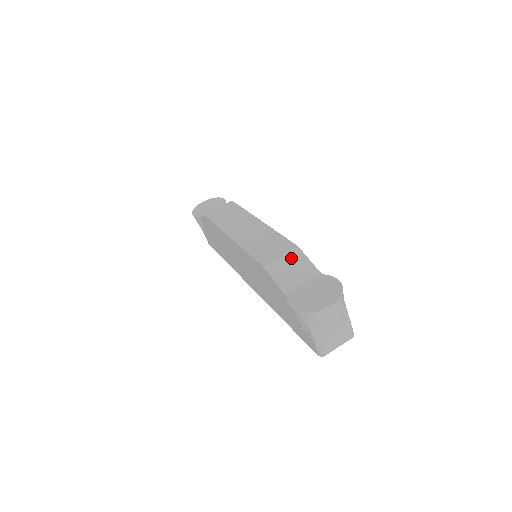
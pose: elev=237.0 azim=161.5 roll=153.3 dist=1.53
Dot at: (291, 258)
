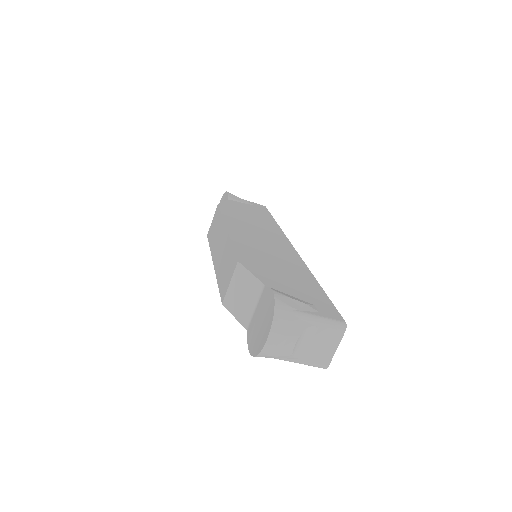
Dot at: (238, 281)
